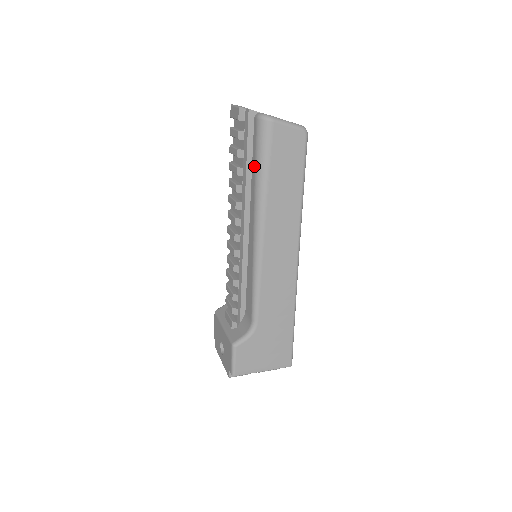
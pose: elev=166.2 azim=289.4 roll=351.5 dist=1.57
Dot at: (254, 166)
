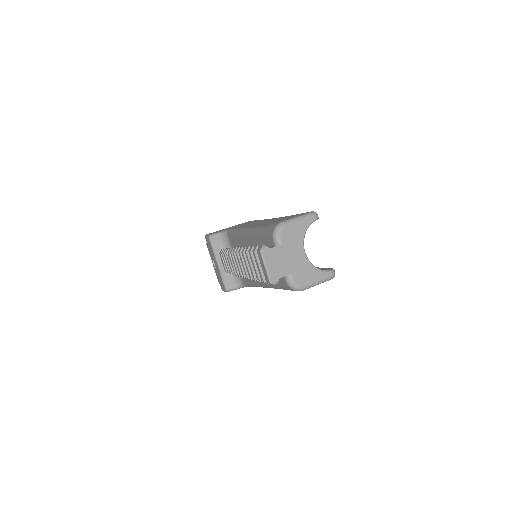
Dot at: occluded
